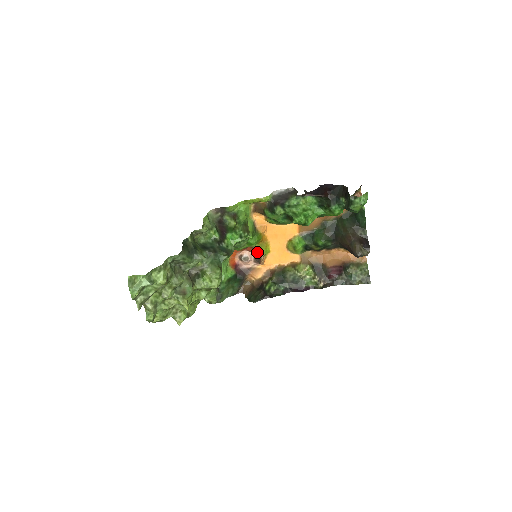
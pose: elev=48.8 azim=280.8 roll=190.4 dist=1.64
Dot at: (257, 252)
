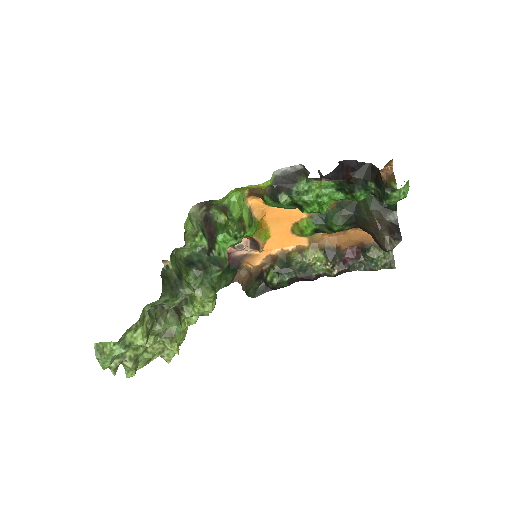
Dot at: (254, 240)
